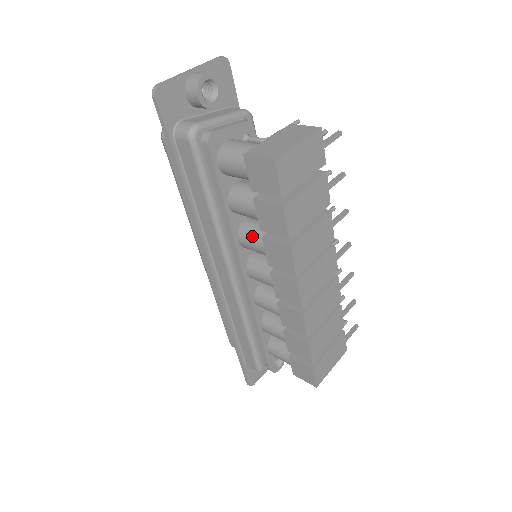
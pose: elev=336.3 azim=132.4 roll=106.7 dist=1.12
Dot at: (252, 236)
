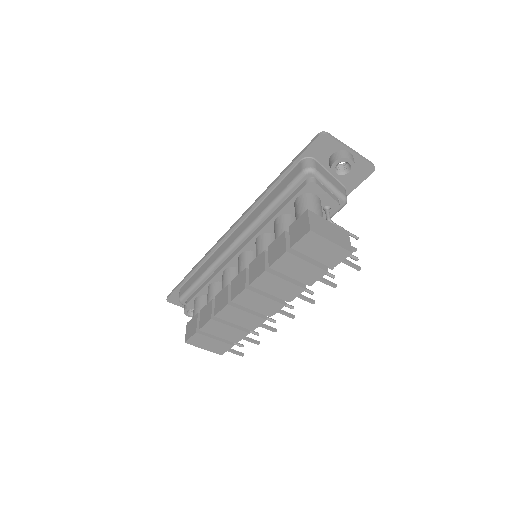
Dot at: (264, 244)
